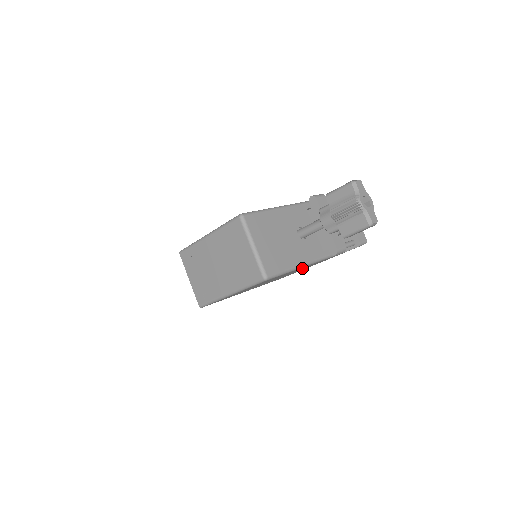
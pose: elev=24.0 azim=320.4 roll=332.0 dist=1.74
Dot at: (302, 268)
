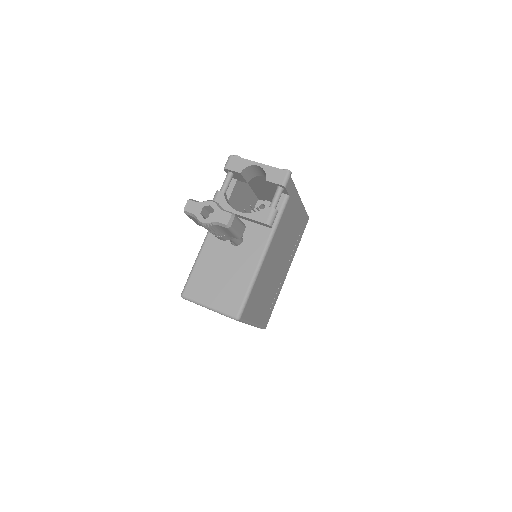
Dot at: (276, 246)
